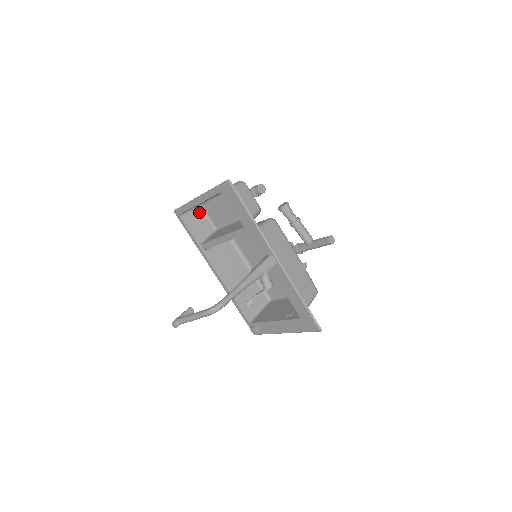
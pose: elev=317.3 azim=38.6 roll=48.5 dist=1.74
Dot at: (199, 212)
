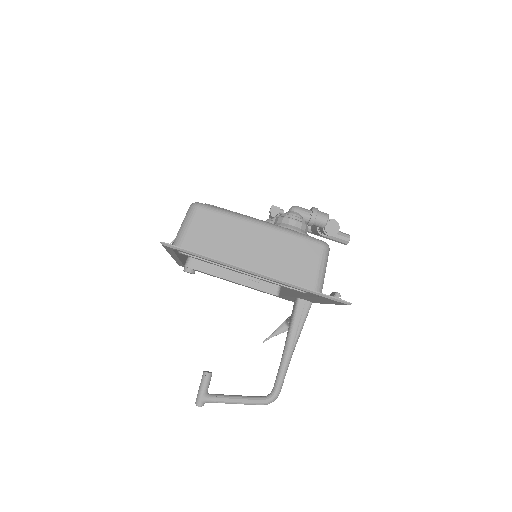
Dot at: occluded
